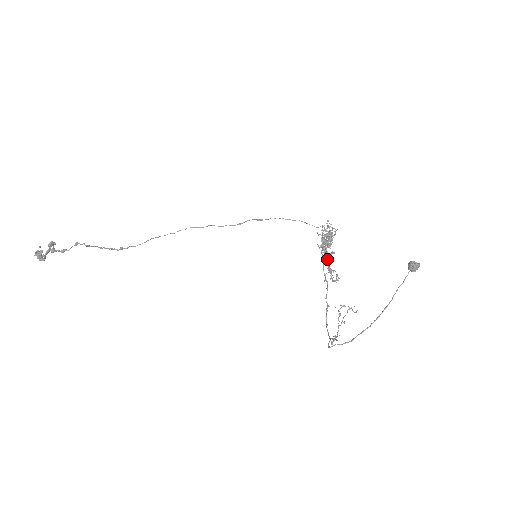
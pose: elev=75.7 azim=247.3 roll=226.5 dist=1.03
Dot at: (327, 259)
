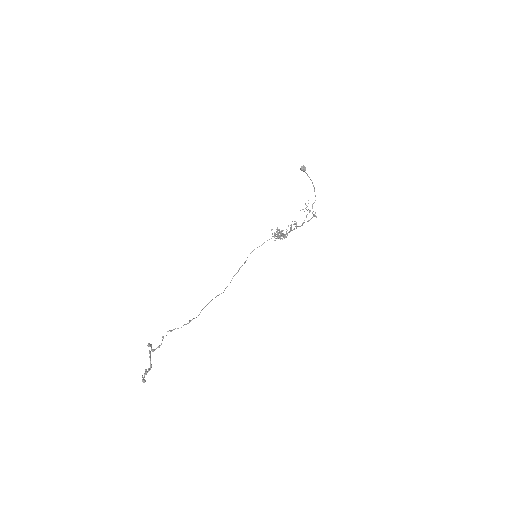
Dot at: occluded
